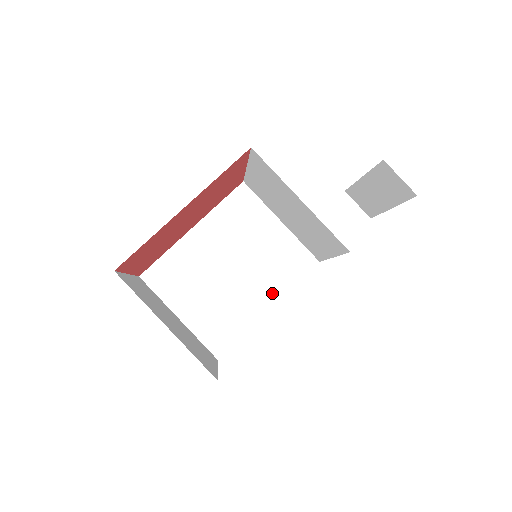
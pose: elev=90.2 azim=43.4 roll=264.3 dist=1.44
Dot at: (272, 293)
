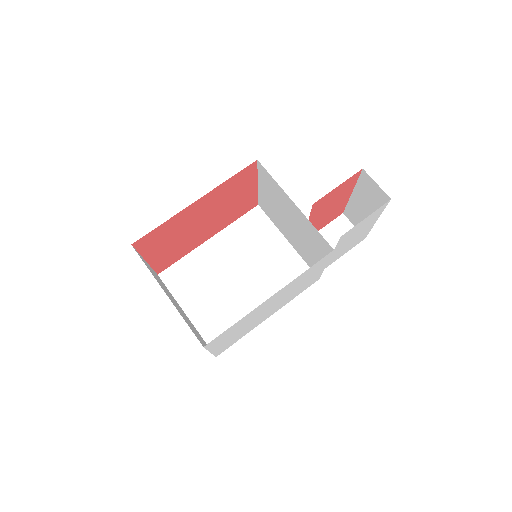
Dot at: occluded
